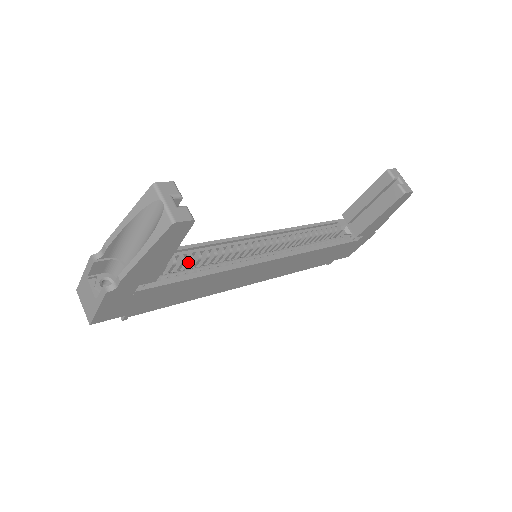
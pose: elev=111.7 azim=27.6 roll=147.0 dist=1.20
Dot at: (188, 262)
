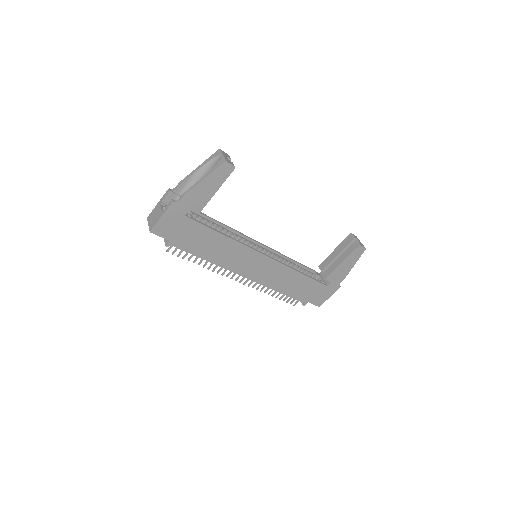
Dot at: occluded
